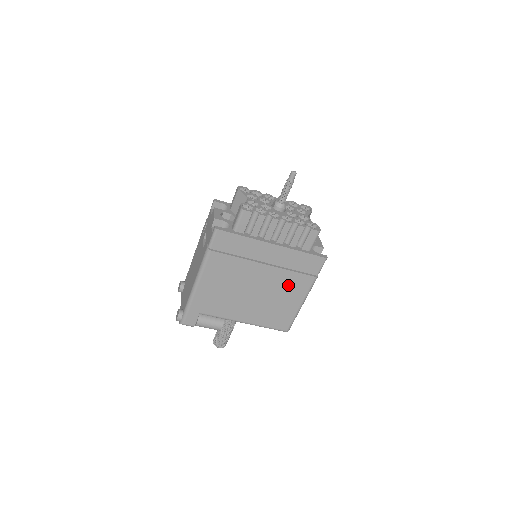
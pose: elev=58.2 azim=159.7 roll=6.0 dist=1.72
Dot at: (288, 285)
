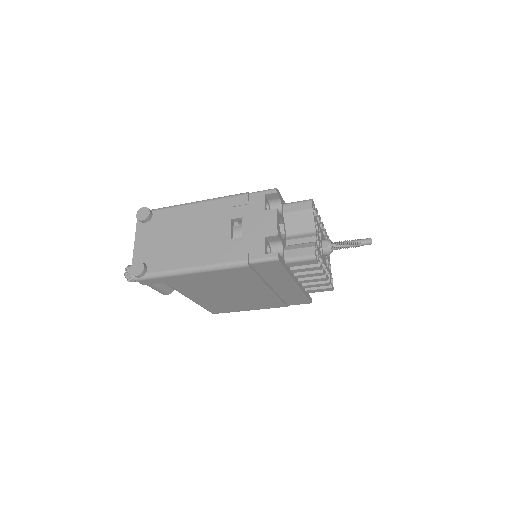
Dot at: (263, 301)
